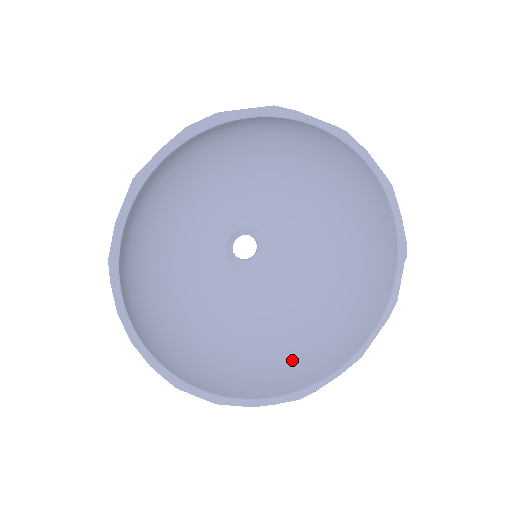
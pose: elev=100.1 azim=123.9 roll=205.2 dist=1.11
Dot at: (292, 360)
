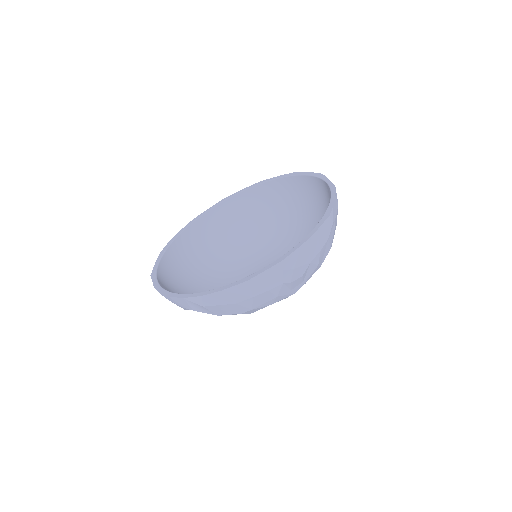
Dot at: occluded
